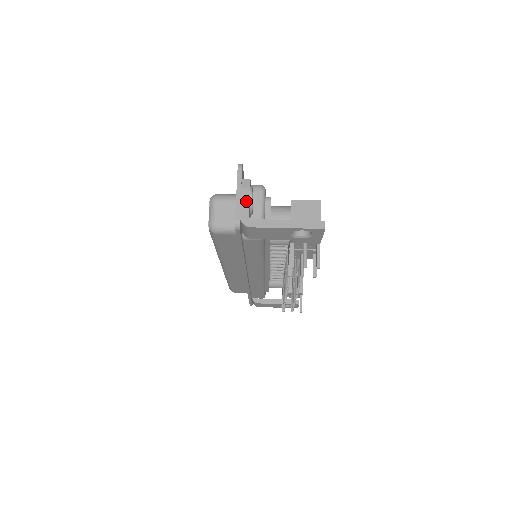
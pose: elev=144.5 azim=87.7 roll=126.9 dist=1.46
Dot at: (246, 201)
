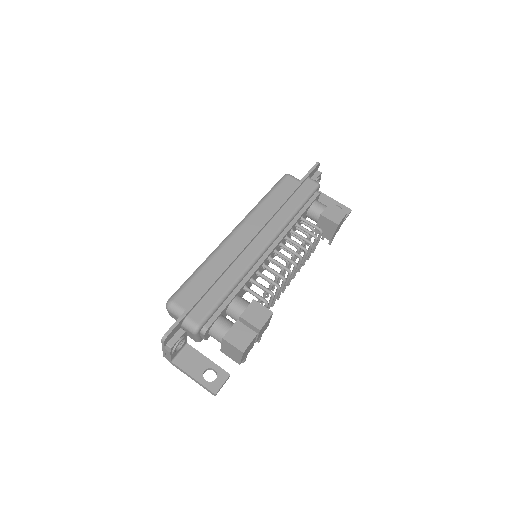
Dot at: (169, 355)
